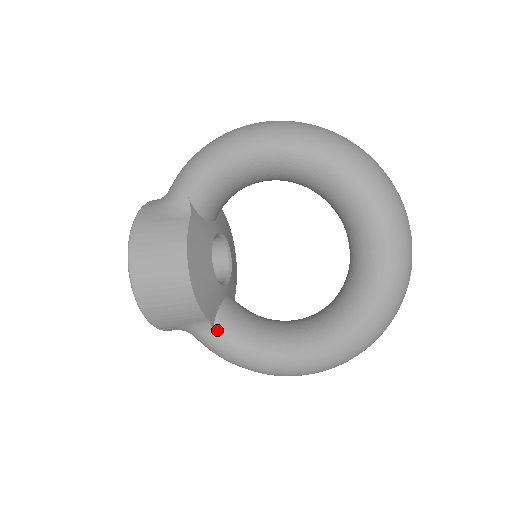
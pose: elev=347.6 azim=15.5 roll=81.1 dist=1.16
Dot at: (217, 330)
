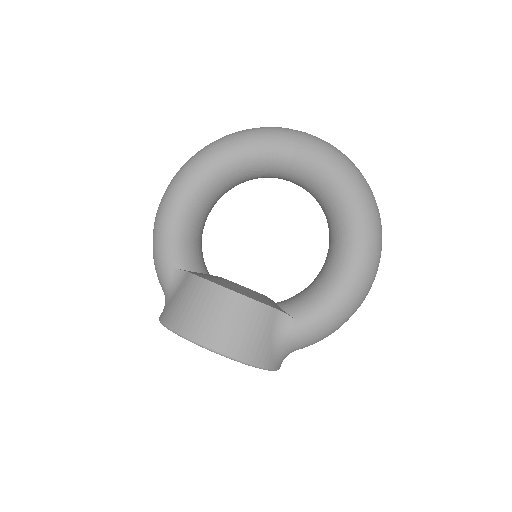
Dot at: (293, 313)
